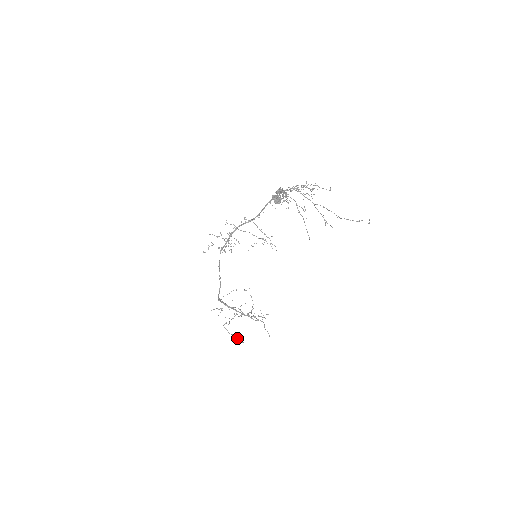
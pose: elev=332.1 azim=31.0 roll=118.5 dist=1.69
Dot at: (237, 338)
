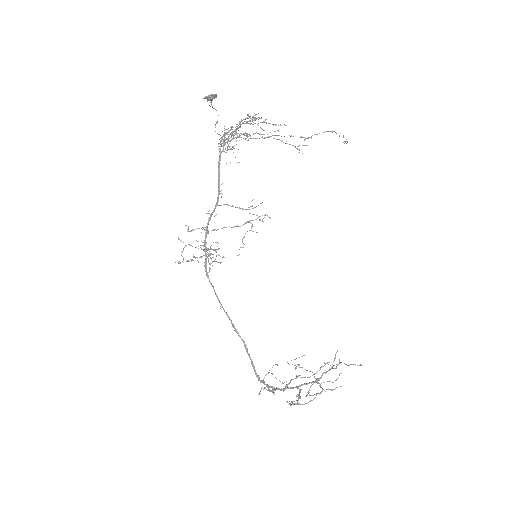
Dot at: occluded
